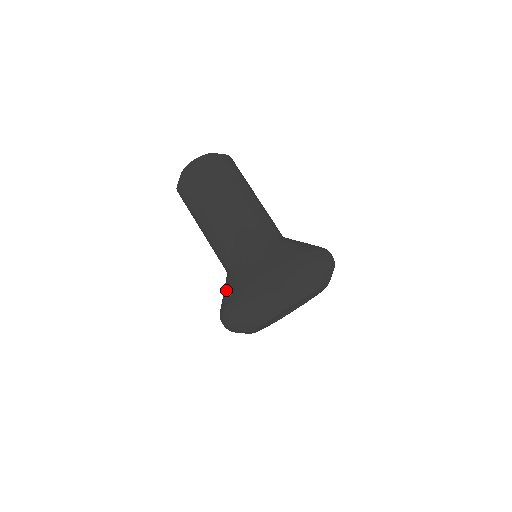
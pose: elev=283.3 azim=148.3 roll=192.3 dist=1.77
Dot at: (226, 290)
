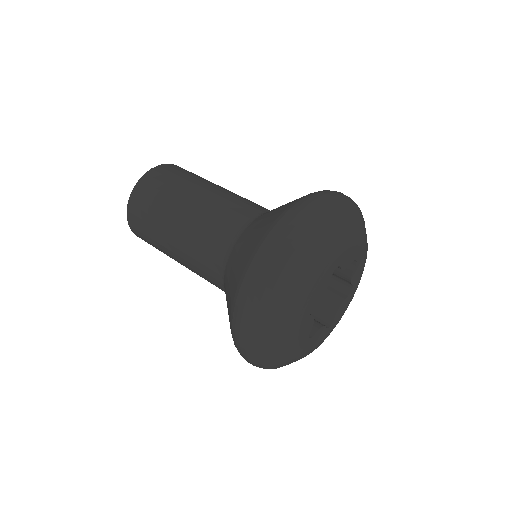
Dot at: (235, 268)
